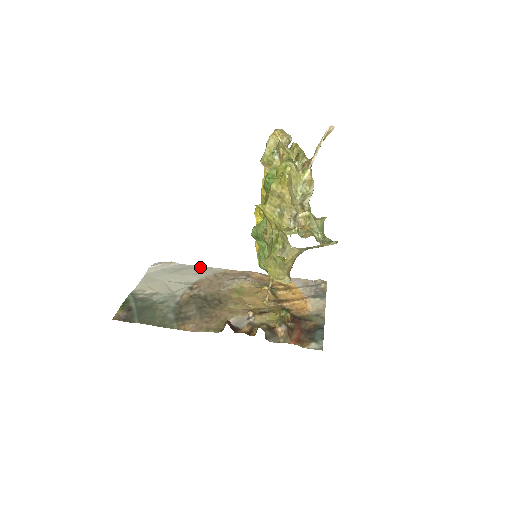
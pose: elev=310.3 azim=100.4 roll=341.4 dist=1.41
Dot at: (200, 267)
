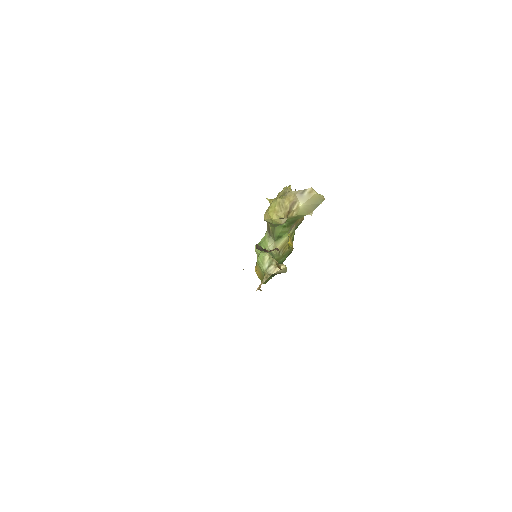
Dot at: occluded
